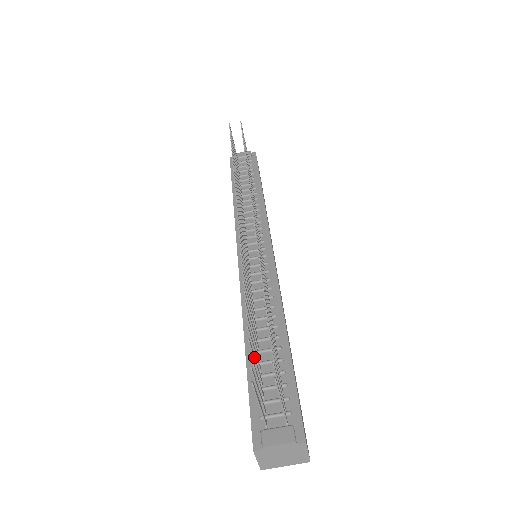
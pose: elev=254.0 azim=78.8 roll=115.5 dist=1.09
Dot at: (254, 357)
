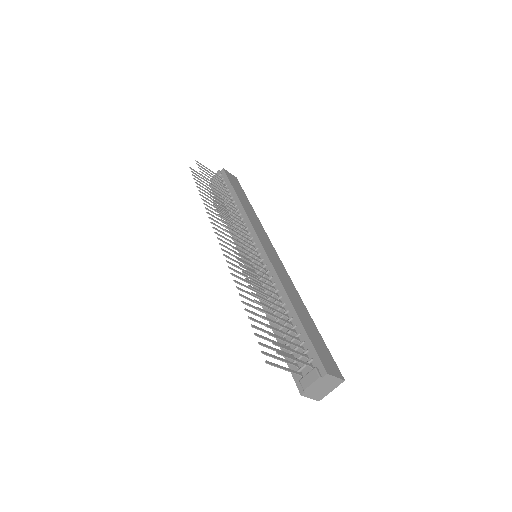
Dot at: (268, 340)
